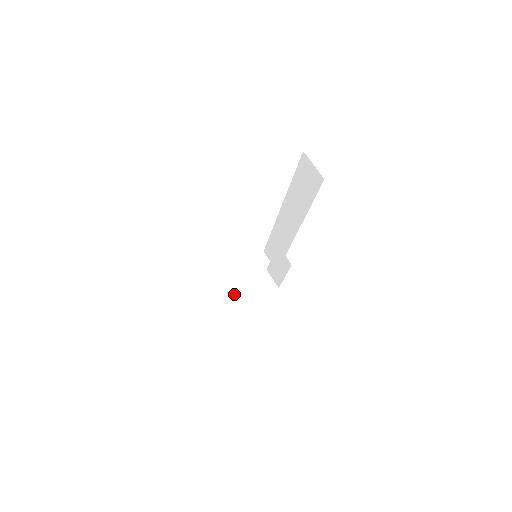
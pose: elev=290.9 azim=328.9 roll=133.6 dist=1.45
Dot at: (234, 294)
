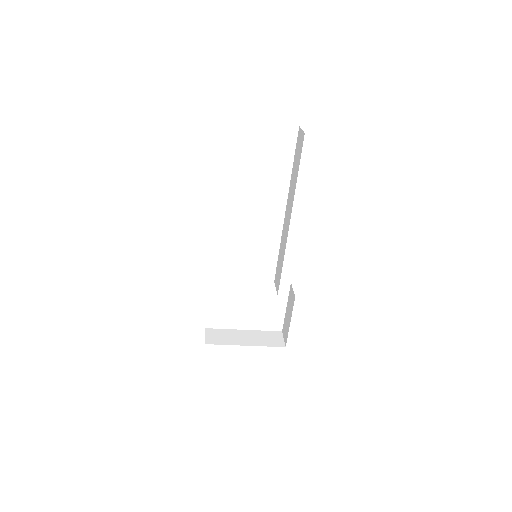
Dot at: (238, 334)
